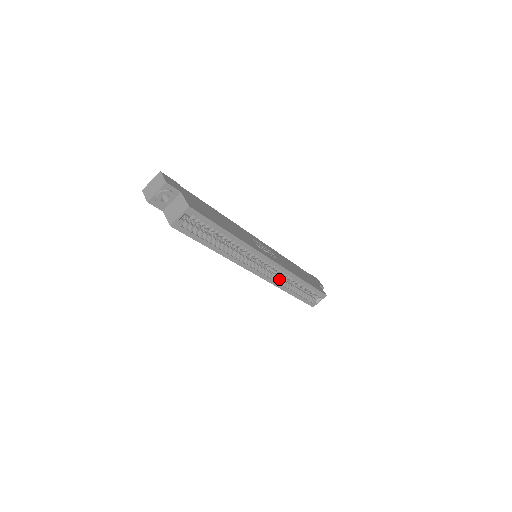
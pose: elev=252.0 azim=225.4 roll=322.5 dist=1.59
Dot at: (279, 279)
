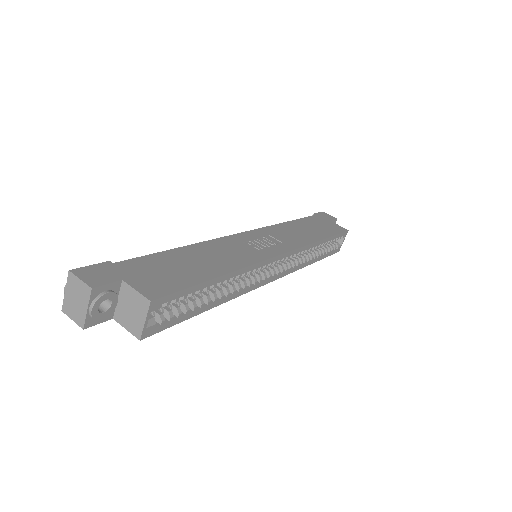
Dot at: (296, 261)
